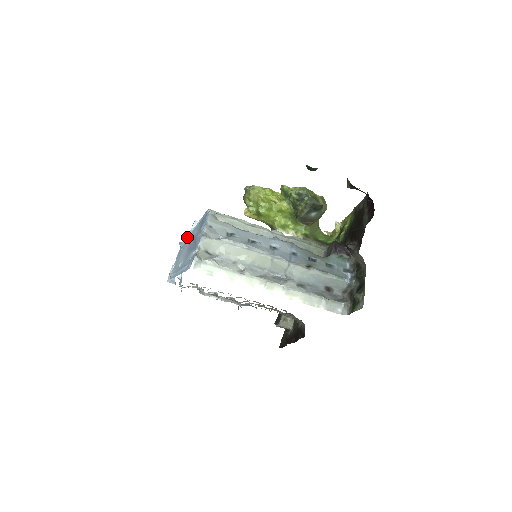
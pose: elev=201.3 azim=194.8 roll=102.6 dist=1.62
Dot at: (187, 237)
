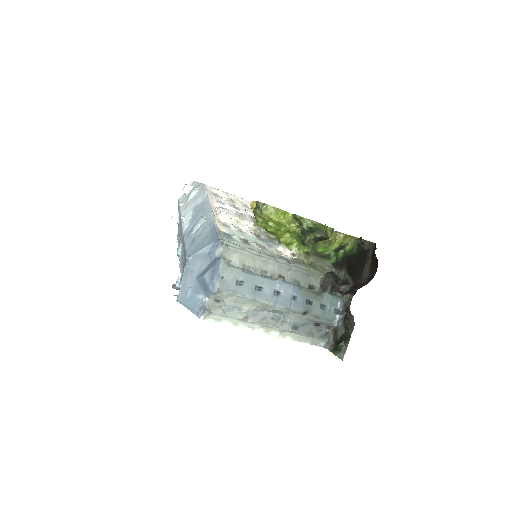
Dot at: (194, 254)
